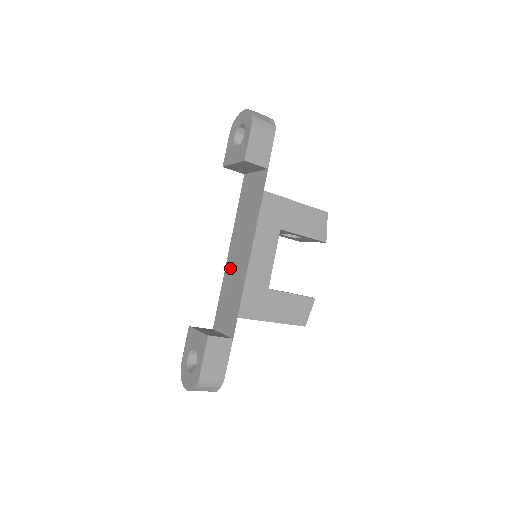
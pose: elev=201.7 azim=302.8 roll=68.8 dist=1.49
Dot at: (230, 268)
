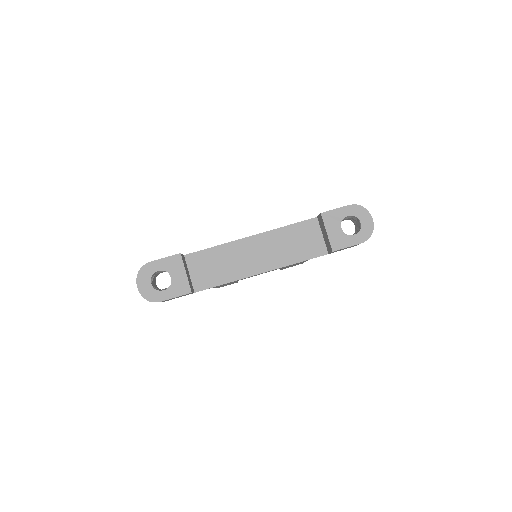
Dot at: (240, 249)
